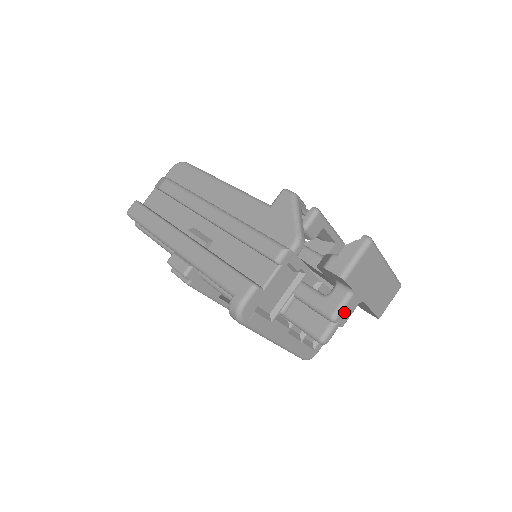
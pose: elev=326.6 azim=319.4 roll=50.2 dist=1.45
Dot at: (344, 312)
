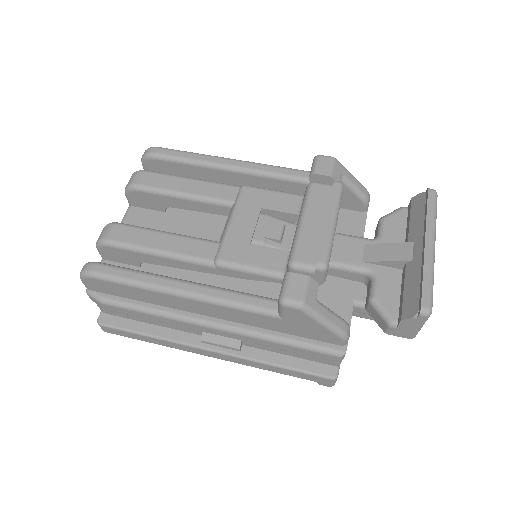
Dot at: occluded
